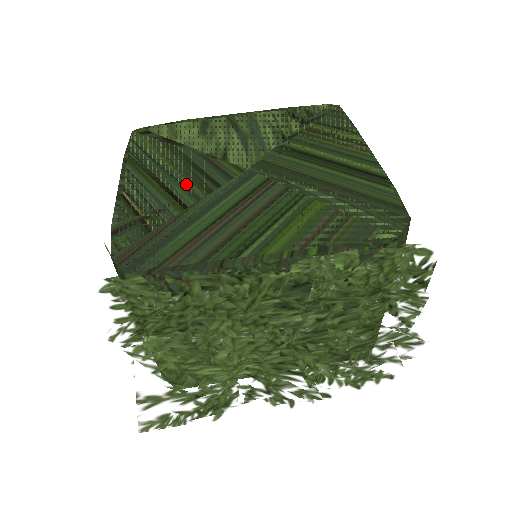
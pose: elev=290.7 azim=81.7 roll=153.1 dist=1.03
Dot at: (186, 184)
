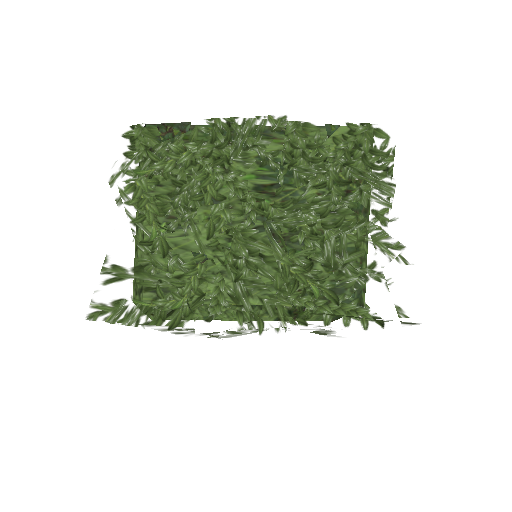
Dot at: occluded
